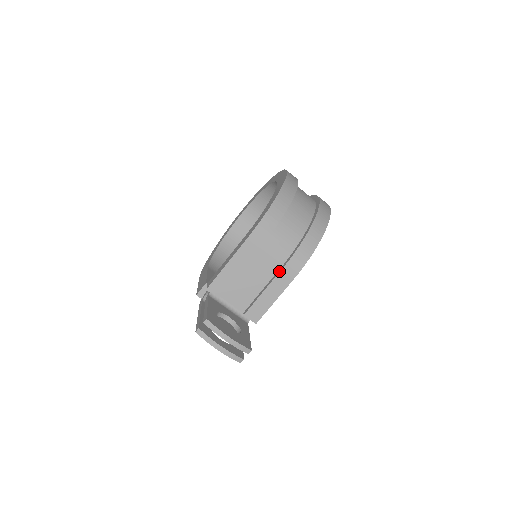
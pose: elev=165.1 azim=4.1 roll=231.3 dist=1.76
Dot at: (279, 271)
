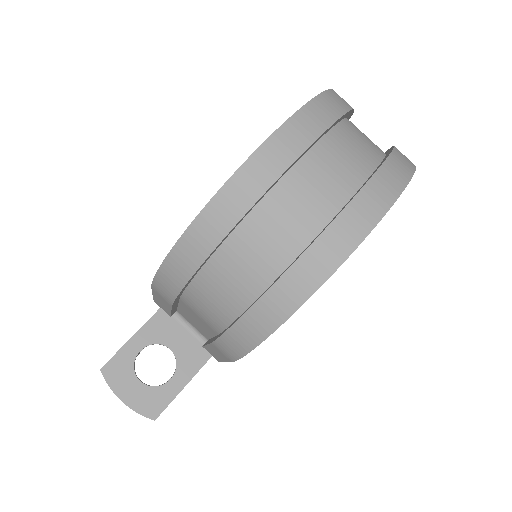
Dot at: (211, 341)
